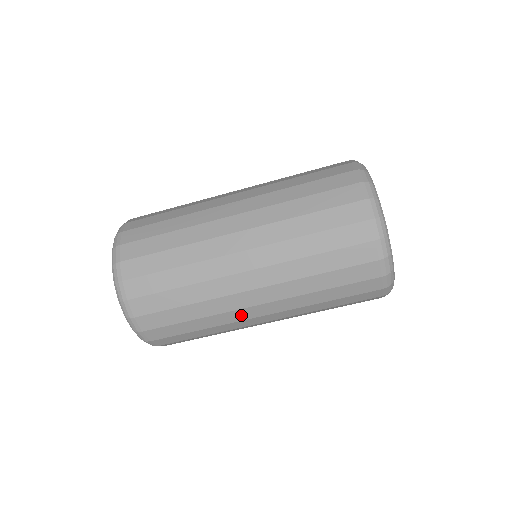
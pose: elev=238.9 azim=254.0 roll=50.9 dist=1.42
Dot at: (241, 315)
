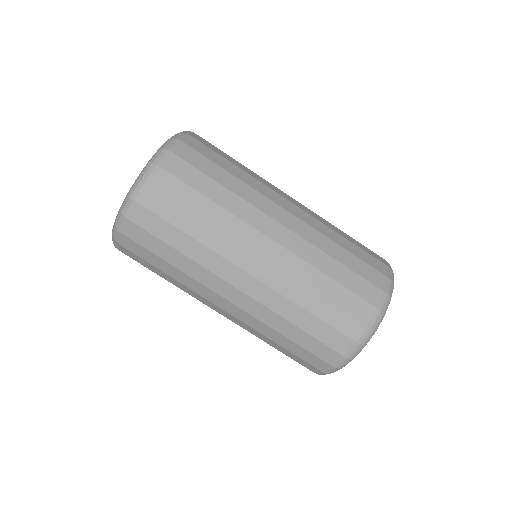
Dot at: (217, 285)
